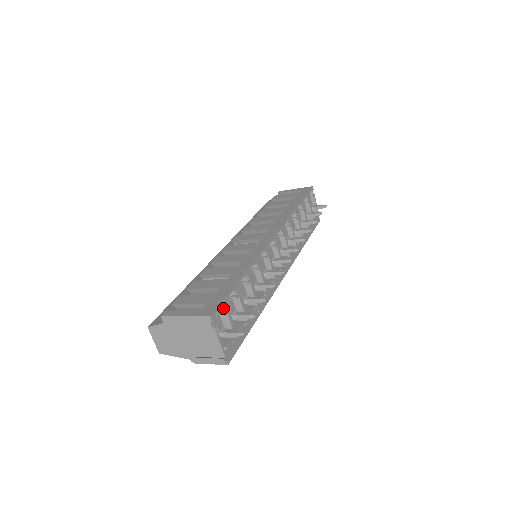
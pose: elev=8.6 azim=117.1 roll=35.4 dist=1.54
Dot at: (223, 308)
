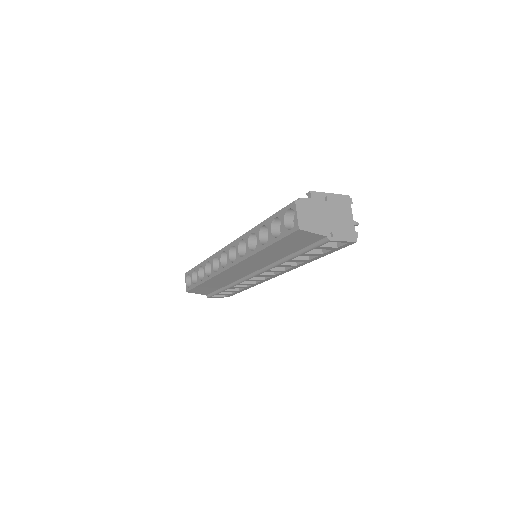
Dot at: occluded
